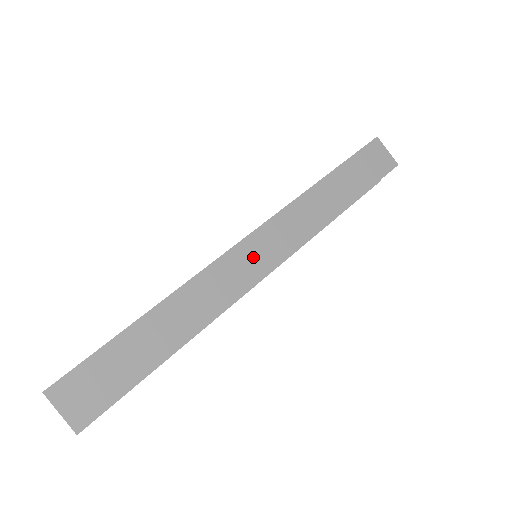
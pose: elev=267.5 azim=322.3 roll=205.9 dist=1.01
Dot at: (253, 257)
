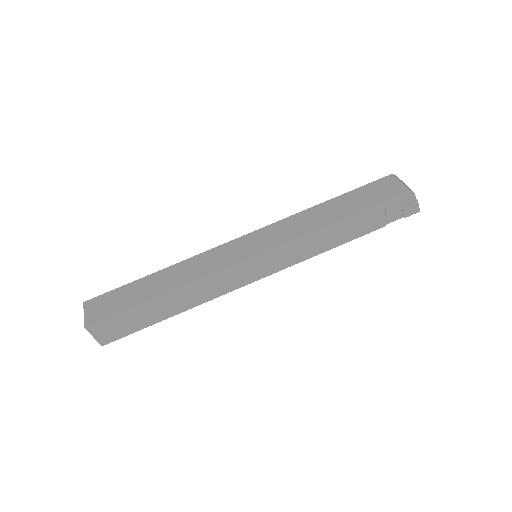
Dot at: (242, 247)
